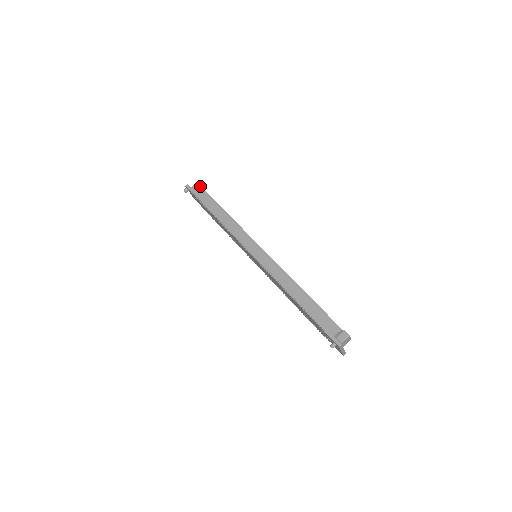
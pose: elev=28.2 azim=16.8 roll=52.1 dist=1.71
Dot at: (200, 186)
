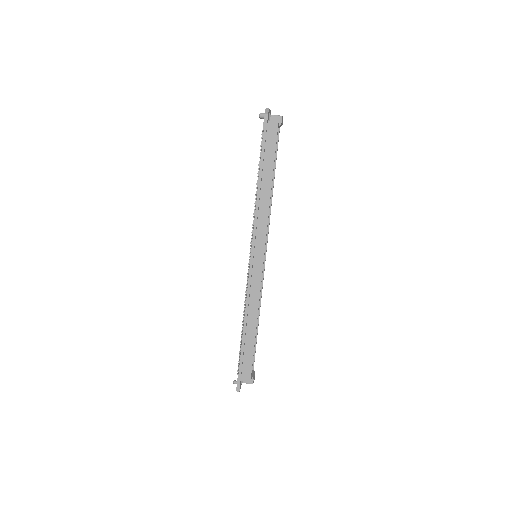
Dot at: (277, 131)
